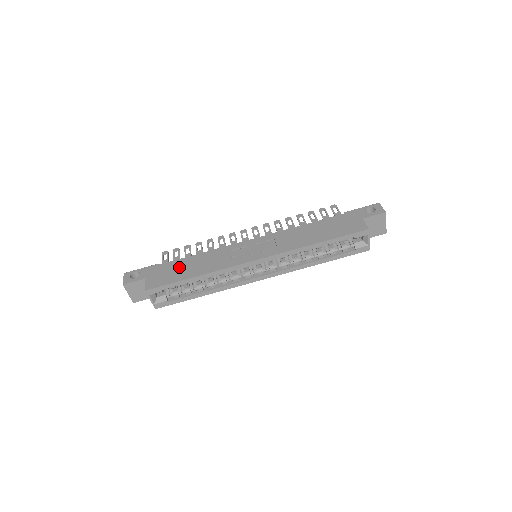
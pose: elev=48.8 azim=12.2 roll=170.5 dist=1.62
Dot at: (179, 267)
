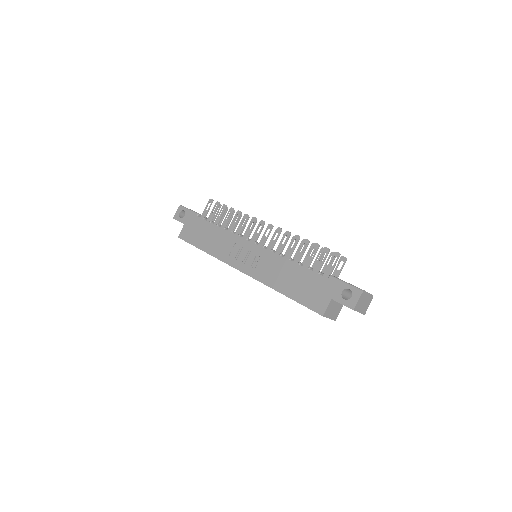
Dot at: (203, 231)
